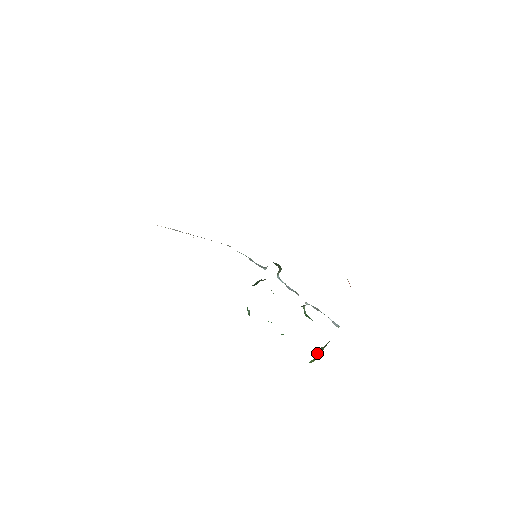
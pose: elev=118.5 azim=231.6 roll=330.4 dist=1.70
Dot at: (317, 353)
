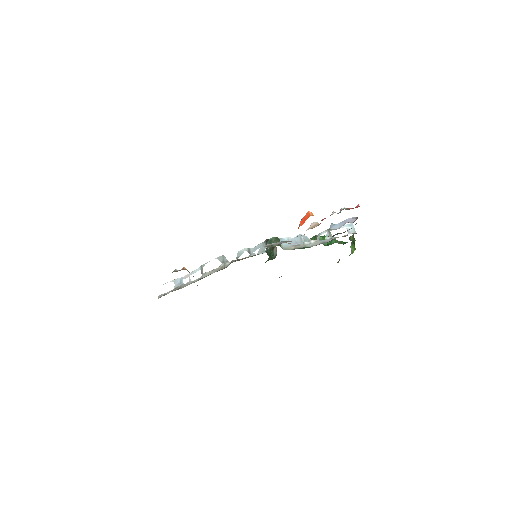
Dot at: occluded
